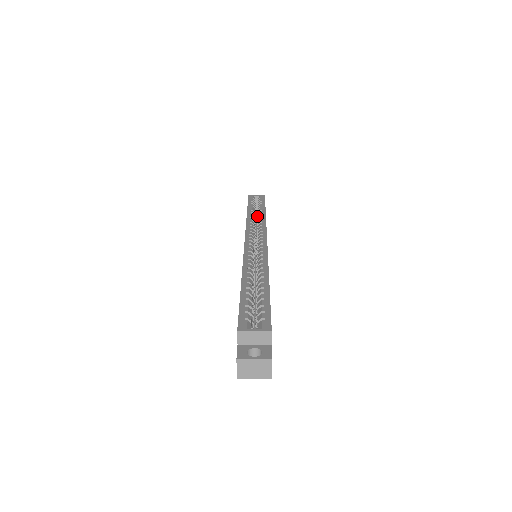
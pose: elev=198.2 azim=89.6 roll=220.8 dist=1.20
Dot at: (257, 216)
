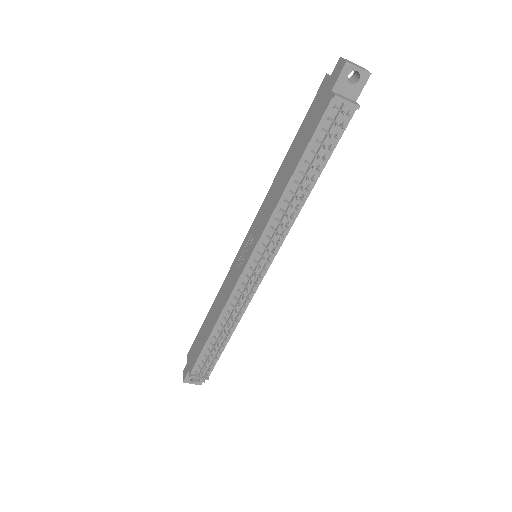
Dot at: occluded
